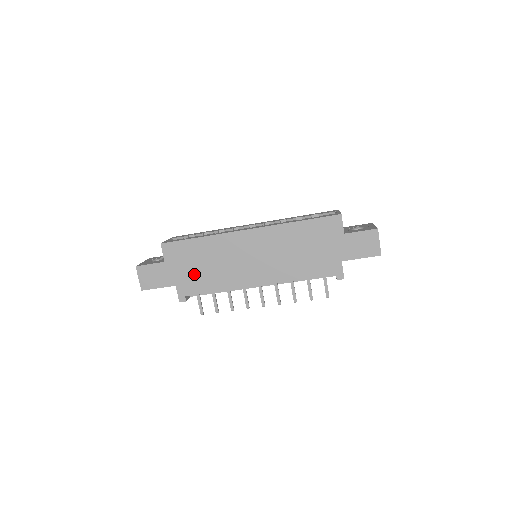
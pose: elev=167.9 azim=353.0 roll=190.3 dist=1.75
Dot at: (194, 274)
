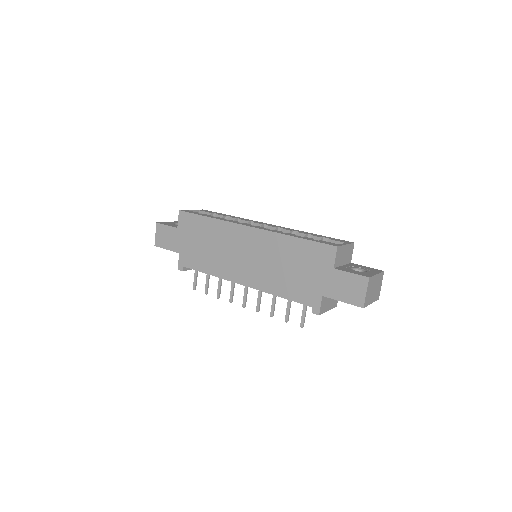
Dot at: (195, 249)
